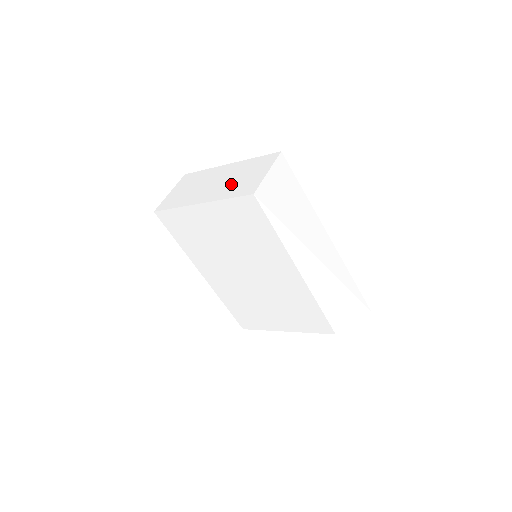
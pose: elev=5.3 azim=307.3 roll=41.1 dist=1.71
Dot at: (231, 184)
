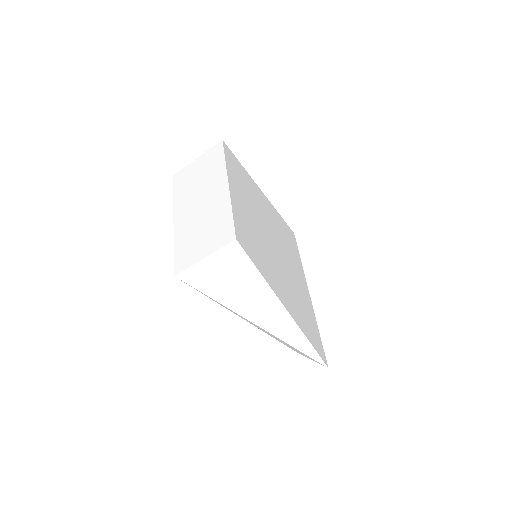
Dot at: (193, 229)
